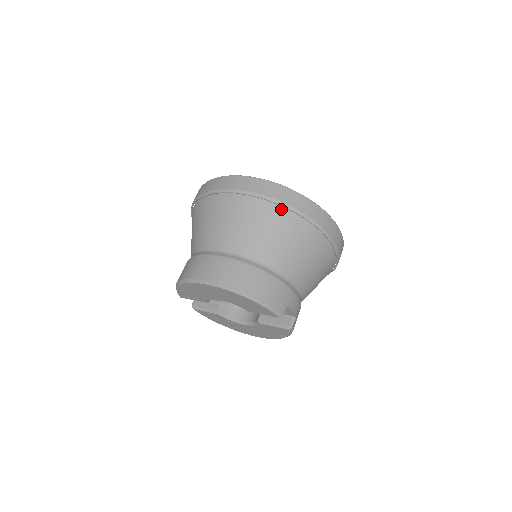
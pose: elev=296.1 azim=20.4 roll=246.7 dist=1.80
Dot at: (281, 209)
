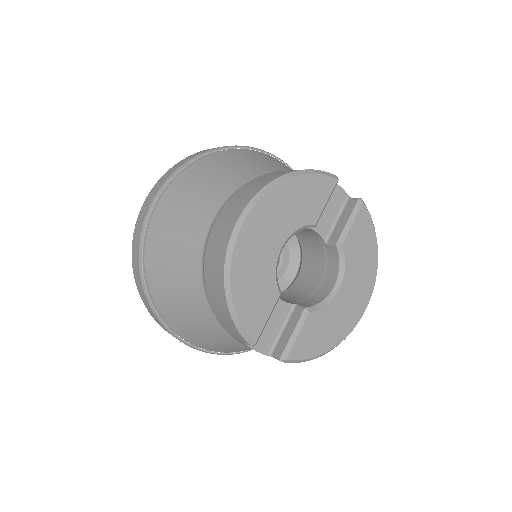
Dot at: (211, 155)
